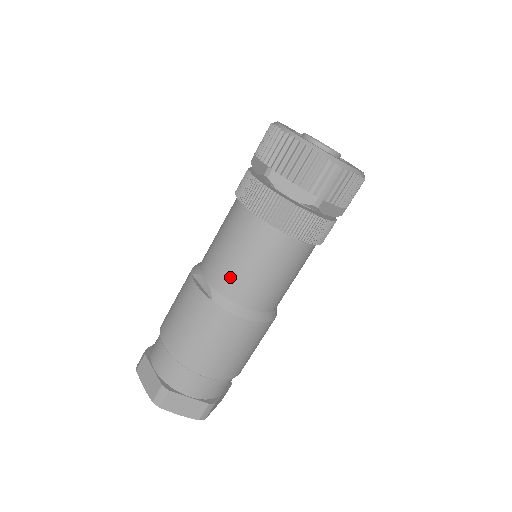
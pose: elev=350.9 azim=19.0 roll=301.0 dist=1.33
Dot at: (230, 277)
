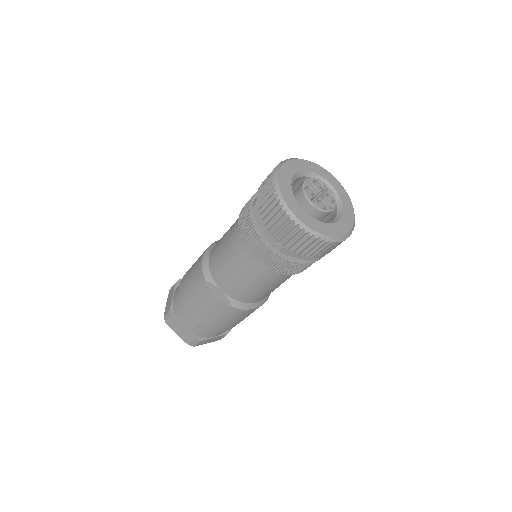
Dot at: (245, 294)
